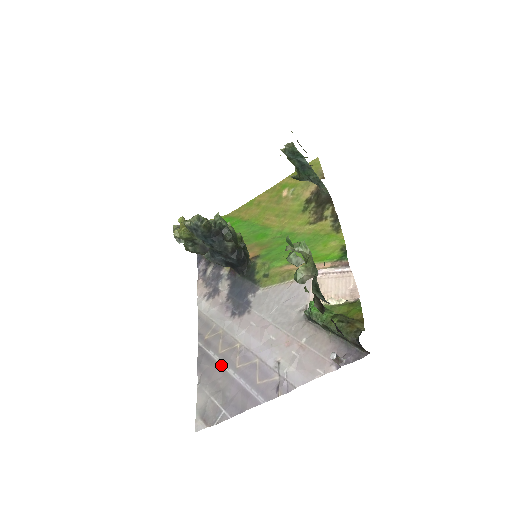
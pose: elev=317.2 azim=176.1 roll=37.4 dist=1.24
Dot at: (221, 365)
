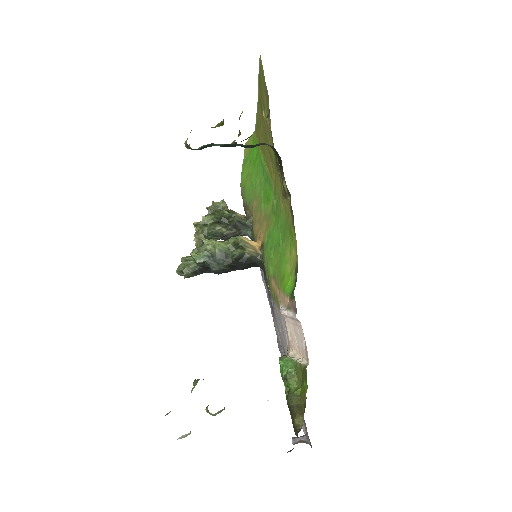
Dot at: occluded
